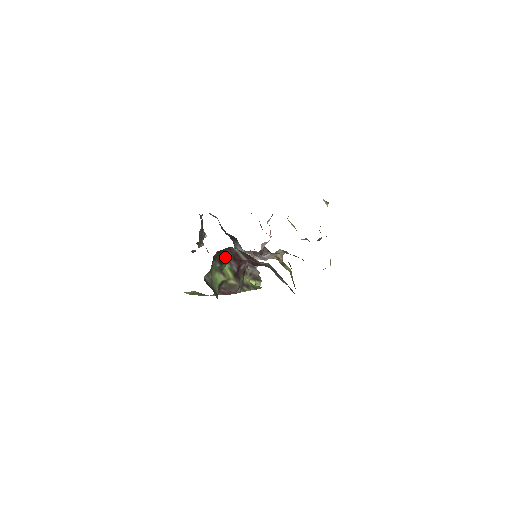
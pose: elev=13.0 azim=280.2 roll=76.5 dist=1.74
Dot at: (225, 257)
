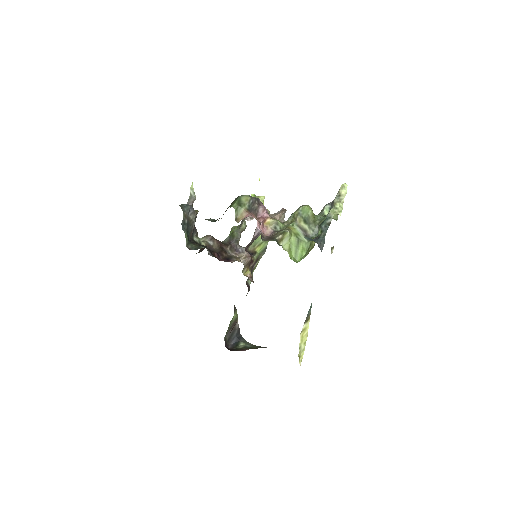
Dot at: (232, 329)
